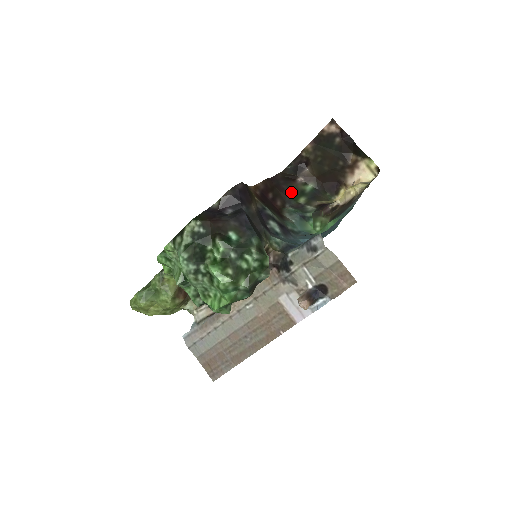
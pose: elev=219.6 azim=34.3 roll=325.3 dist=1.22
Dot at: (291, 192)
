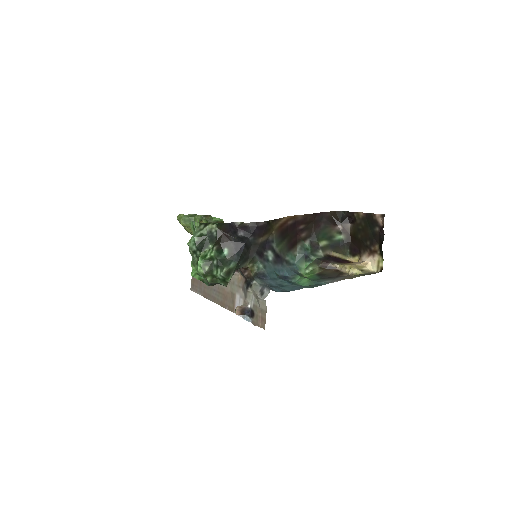
Dot at: (322, 232)
